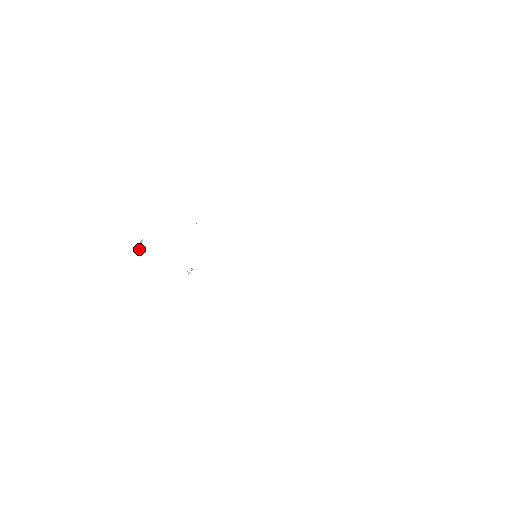
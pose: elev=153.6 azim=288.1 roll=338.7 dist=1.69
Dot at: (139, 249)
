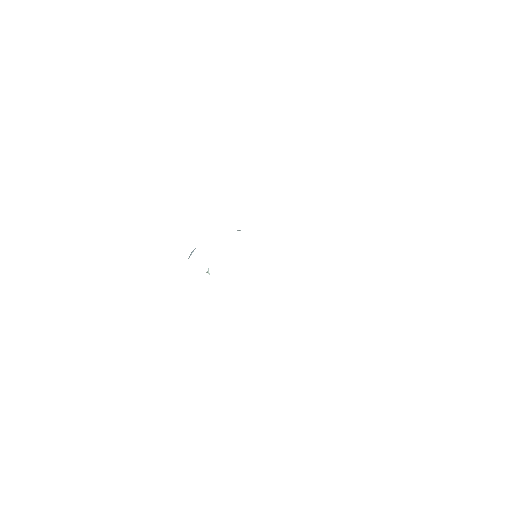
Dot at: (189, 256)
